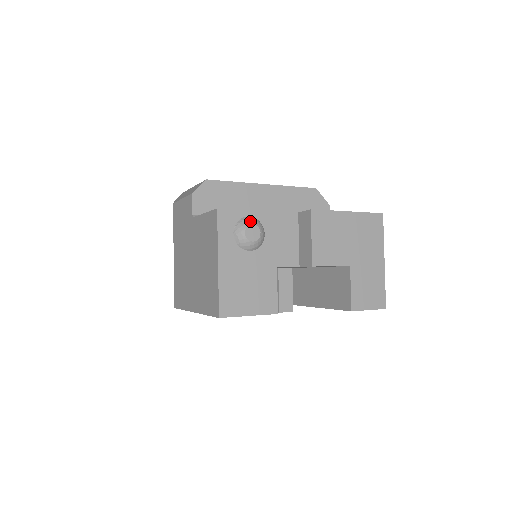
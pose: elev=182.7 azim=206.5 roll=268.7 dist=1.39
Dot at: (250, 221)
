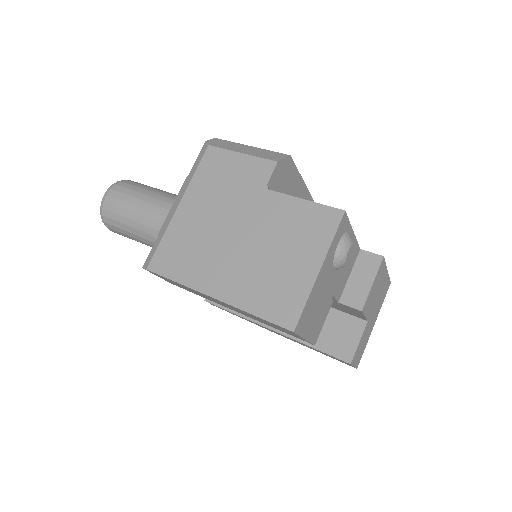
Dot at: occluded
